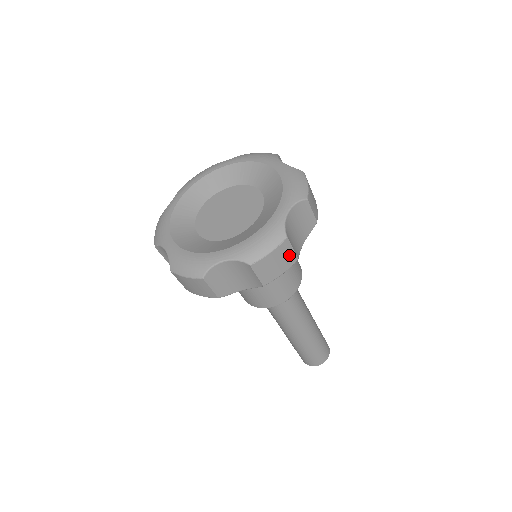
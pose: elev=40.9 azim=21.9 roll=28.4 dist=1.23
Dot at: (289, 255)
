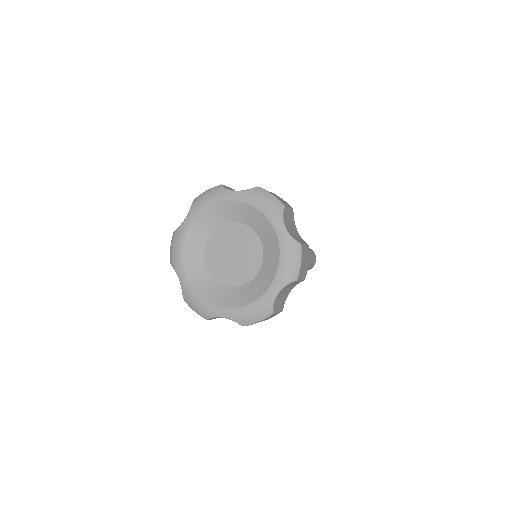
Dot at: occluded
